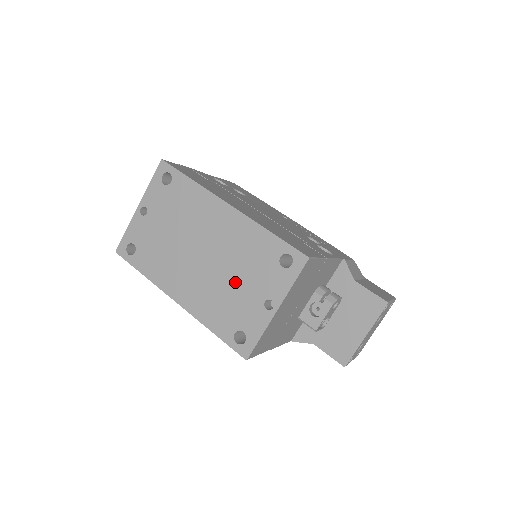
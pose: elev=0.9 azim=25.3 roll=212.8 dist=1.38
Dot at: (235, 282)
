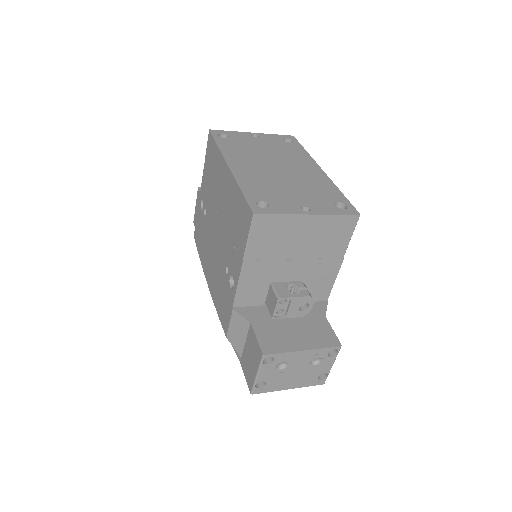
Dot at: (290, 188)
